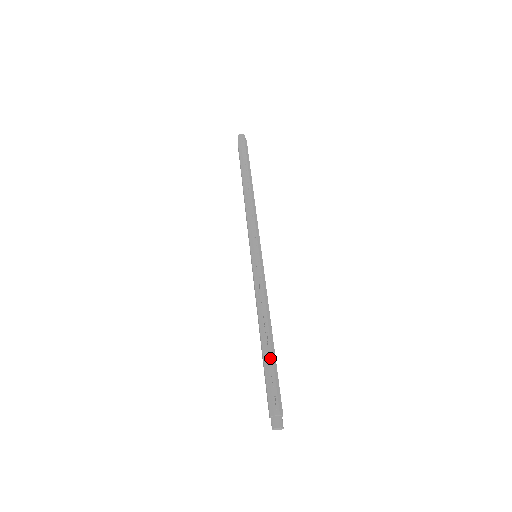
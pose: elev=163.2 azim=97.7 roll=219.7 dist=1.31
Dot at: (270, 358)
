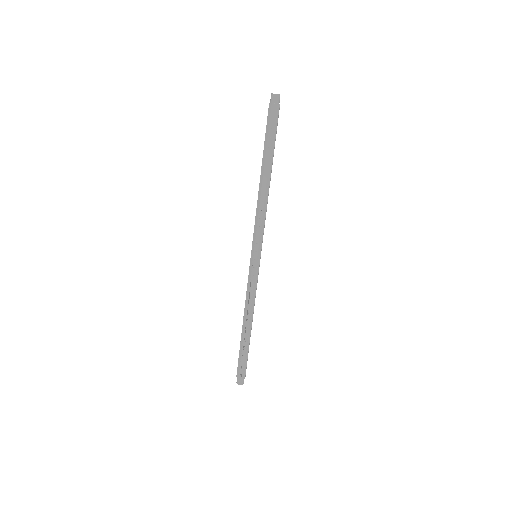
Dot at: (244, 345)
